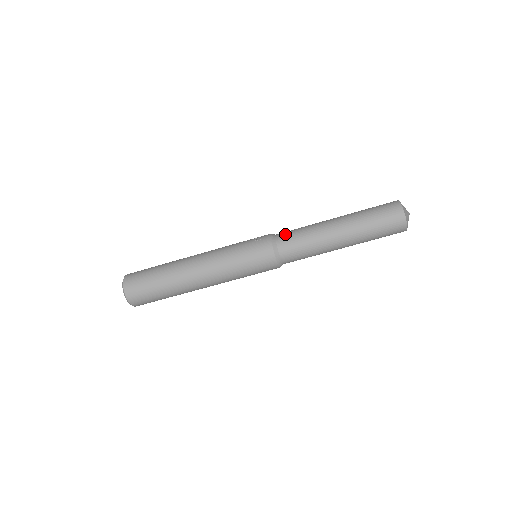
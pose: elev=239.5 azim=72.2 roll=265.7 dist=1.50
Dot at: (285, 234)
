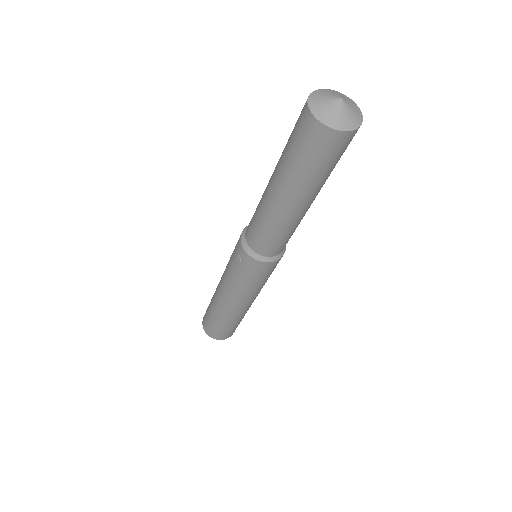
Dot at: (254, 241)
